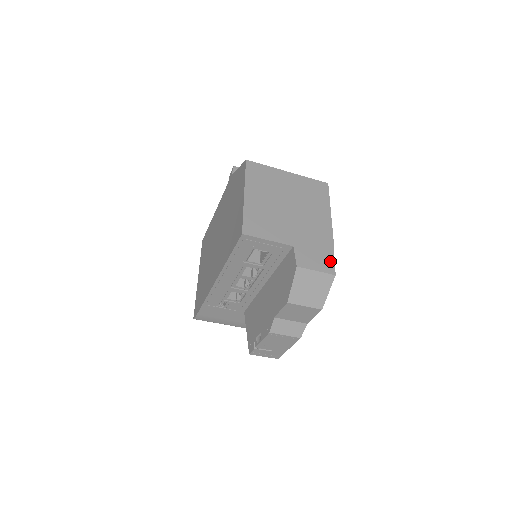
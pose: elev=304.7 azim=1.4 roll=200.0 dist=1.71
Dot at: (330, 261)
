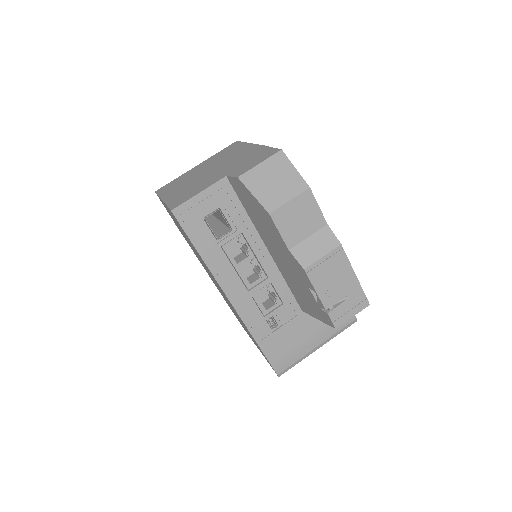
Dot at: (269, 151)
